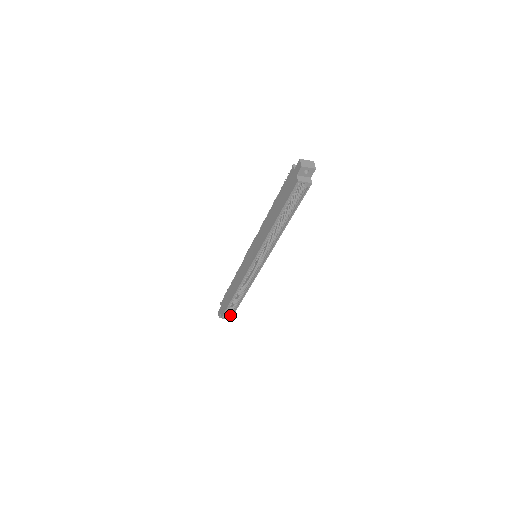
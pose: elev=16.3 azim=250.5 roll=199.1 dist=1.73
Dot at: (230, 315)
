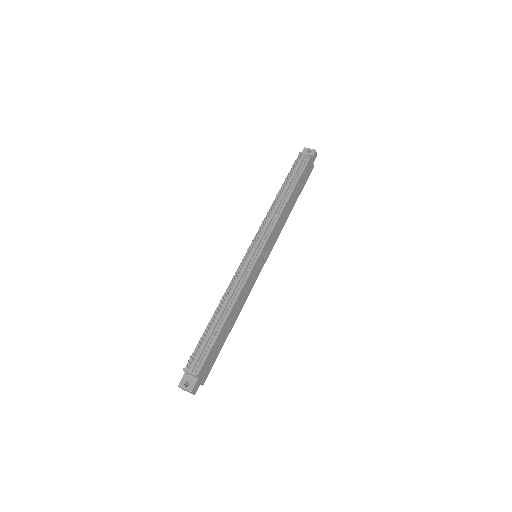
Dot at: occluded
